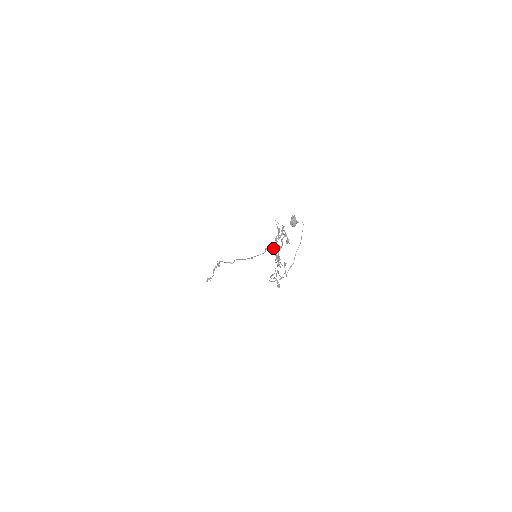
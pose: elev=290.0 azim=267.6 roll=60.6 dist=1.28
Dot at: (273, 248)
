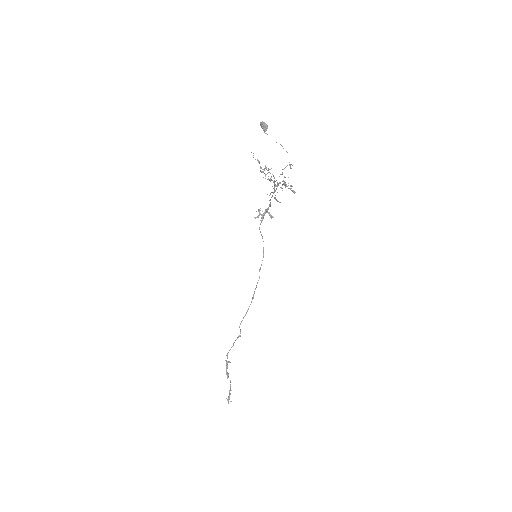
Dot at: (265, 166)
